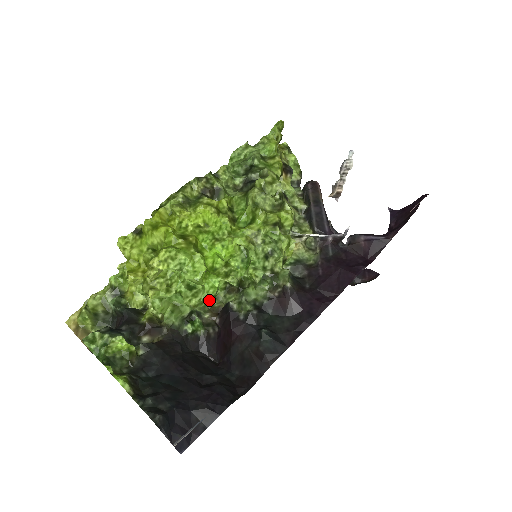
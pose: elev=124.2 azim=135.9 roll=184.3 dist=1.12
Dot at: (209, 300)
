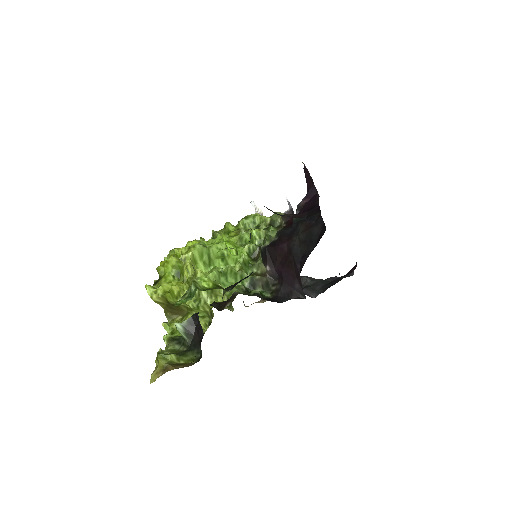
Dot at: (250, 272)
